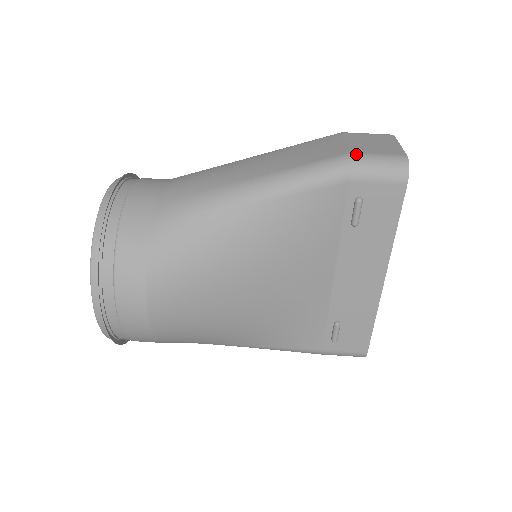
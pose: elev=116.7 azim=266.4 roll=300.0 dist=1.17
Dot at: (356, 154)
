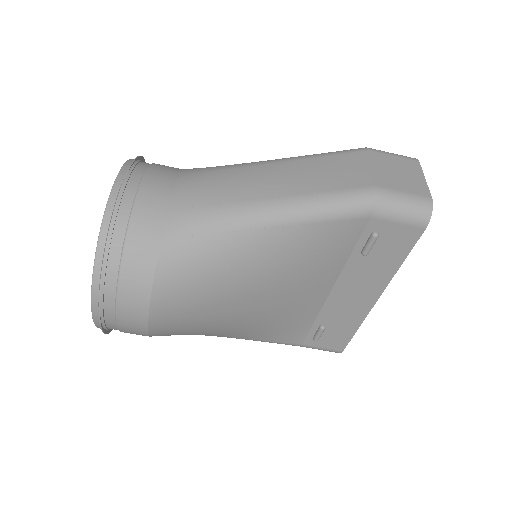
Dot at: (383, 189)
